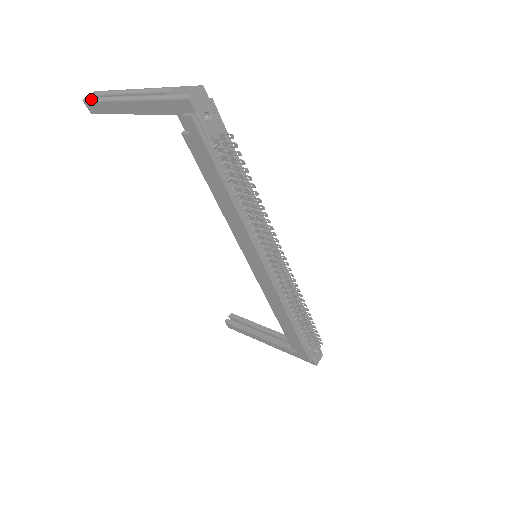
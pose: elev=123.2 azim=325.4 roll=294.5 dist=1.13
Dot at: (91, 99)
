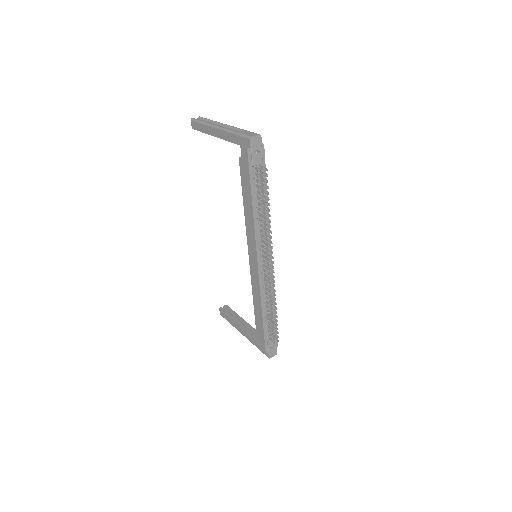
Dot at: (196, 120)
